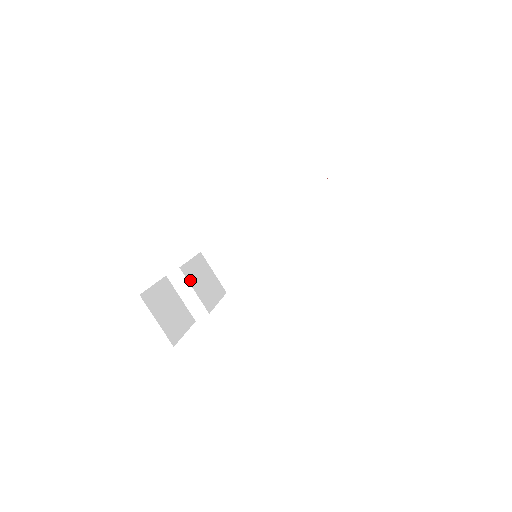
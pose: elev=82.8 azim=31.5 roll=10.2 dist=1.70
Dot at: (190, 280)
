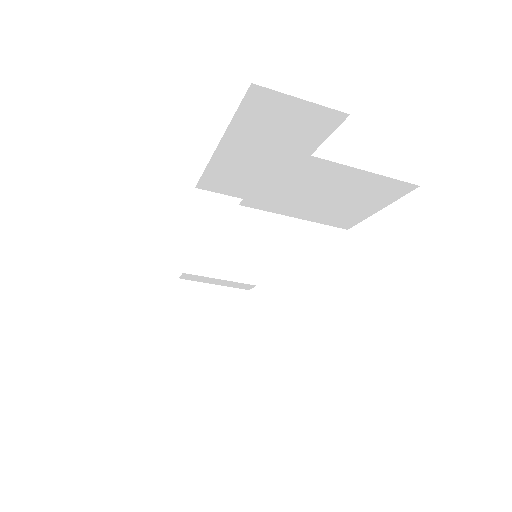
Dot at: (206, 270)
